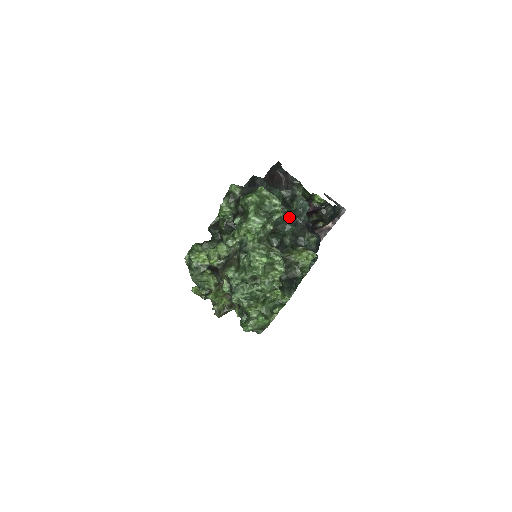
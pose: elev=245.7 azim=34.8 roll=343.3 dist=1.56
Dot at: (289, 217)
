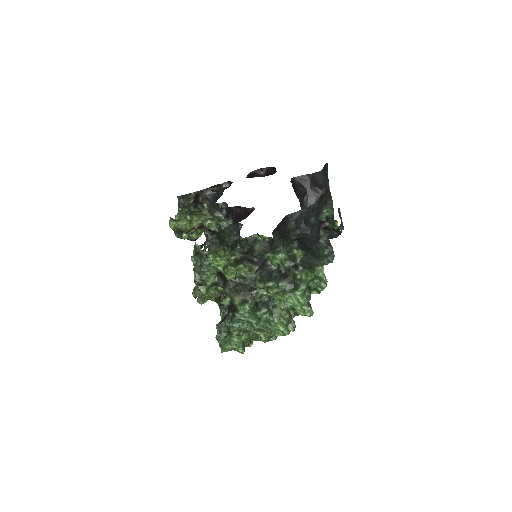
Dot at: occluded
